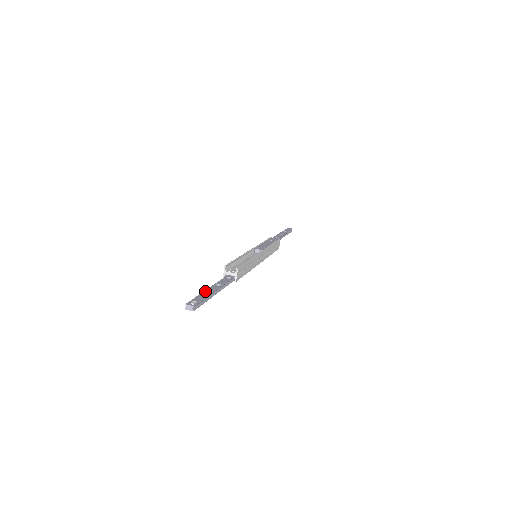
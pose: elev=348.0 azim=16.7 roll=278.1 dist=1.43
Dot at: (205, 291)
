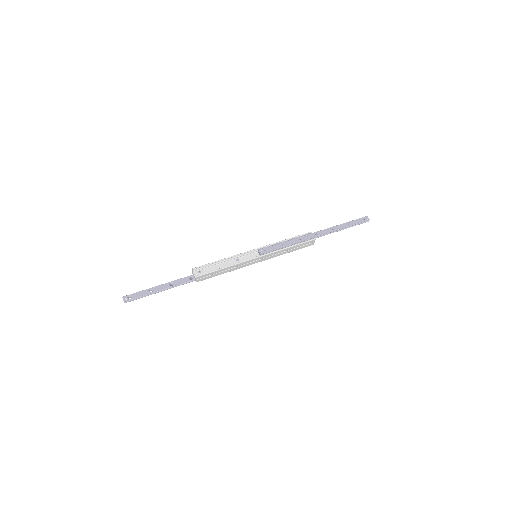
Dot at: (152, 288)
